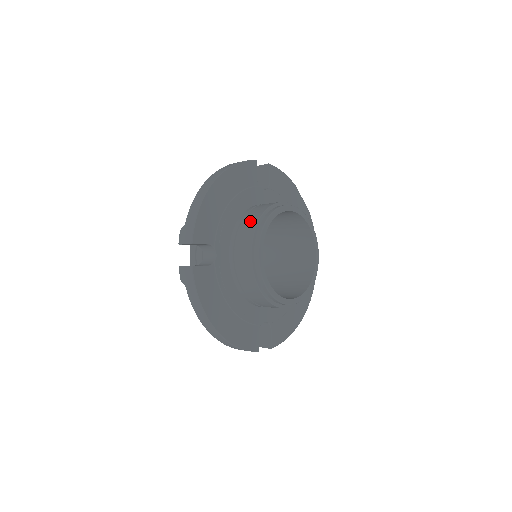
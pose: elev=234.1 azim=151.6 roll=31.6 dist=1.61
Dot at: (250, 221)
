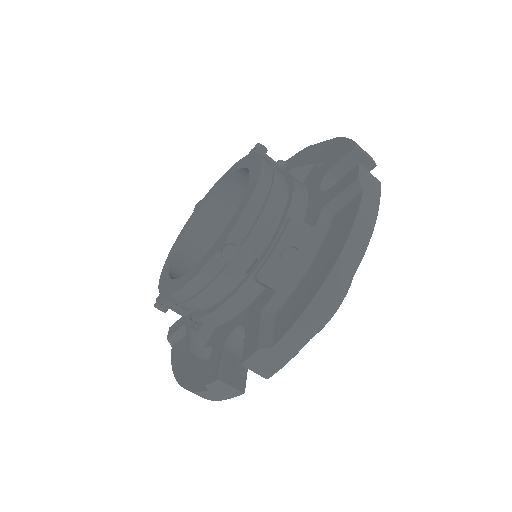
Dot at: occluded
